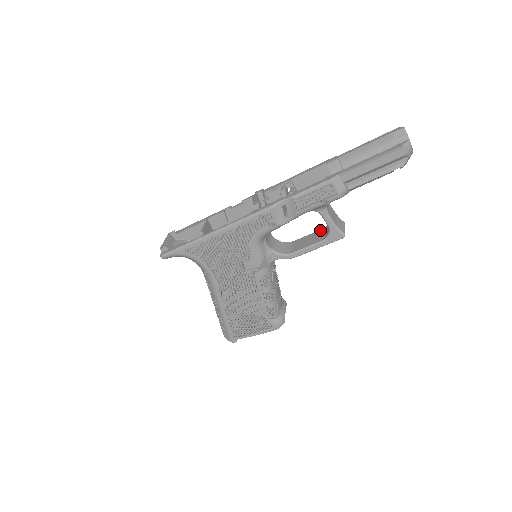
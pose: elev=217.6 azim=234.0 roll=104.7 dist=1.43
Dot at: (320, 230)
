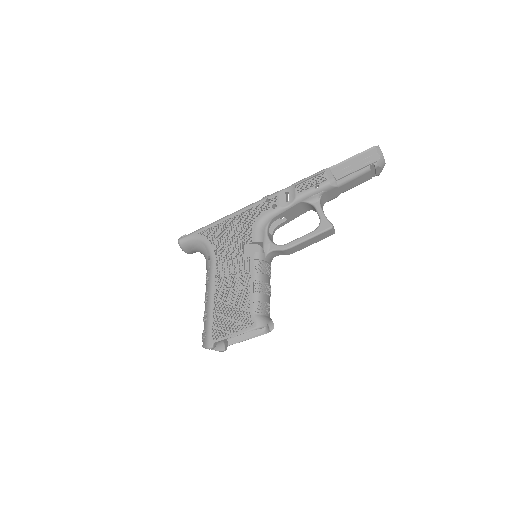
Dot at: occluded
